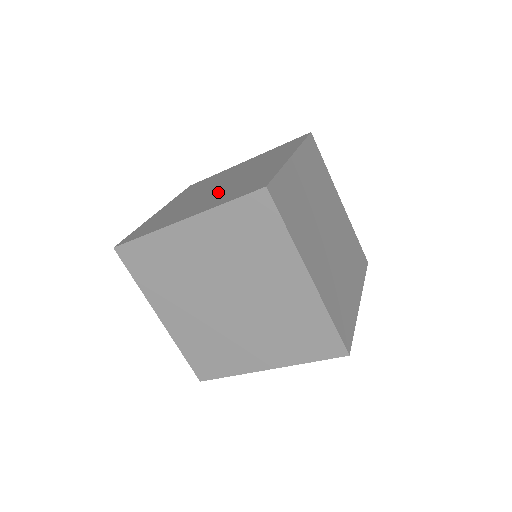
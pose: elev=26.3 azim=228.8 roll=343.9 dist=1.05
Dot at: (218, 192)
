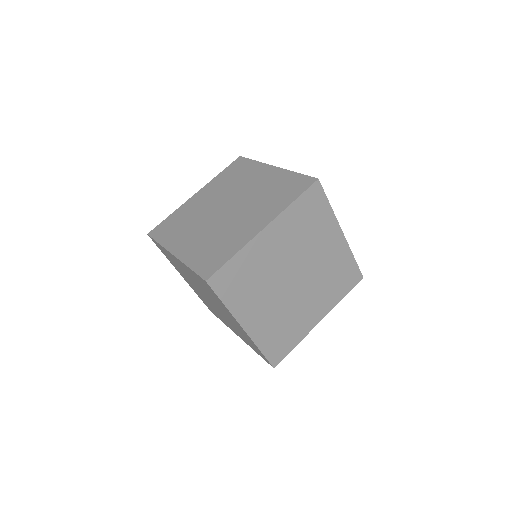
Dot at: (211, 229)
